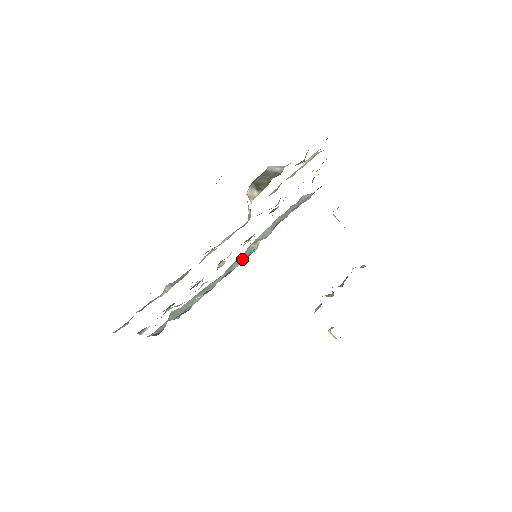
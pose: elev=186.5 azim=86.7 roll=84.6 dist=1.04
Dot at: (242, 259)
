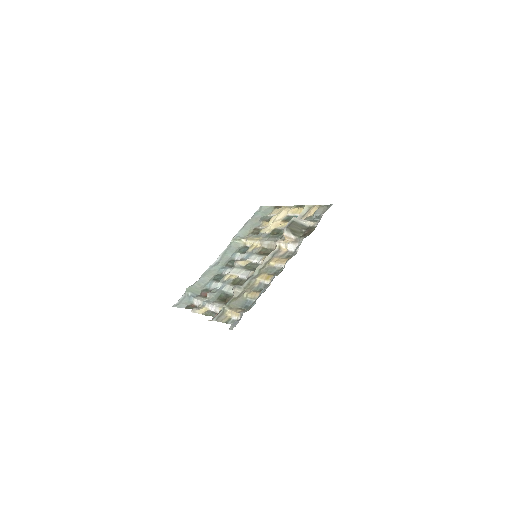
Dot at: (231, 251)
